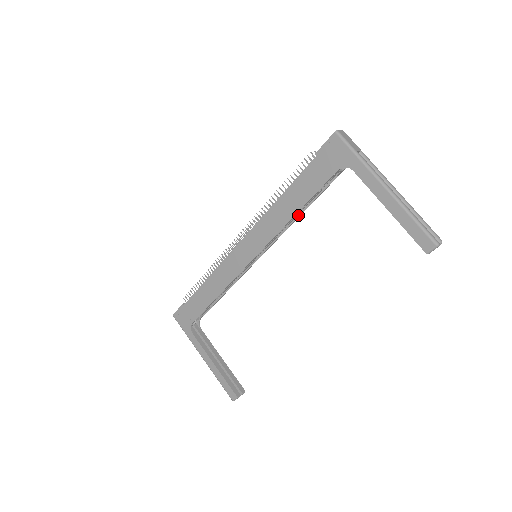
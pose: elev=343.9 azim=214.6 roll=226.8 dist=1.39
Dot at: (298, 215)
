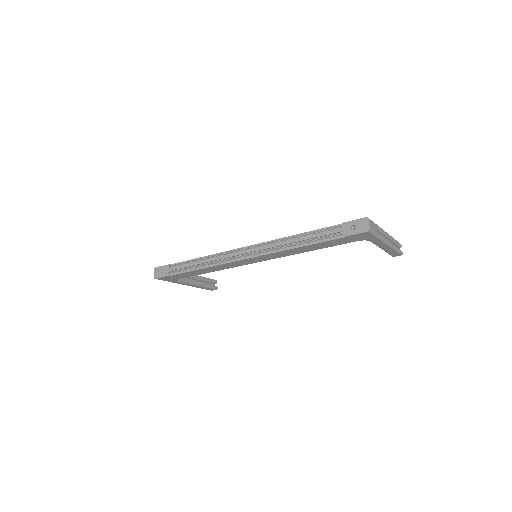
Dot at: occluded
